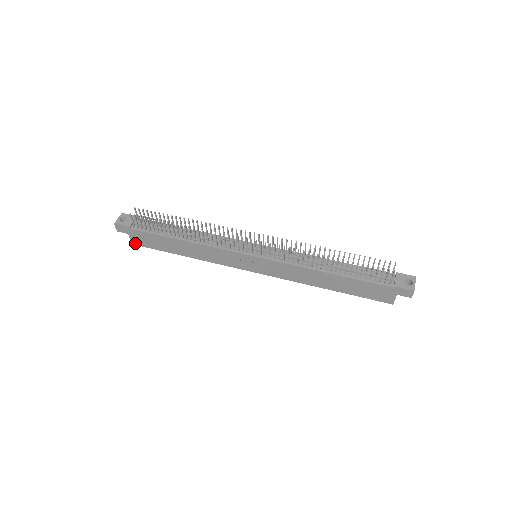
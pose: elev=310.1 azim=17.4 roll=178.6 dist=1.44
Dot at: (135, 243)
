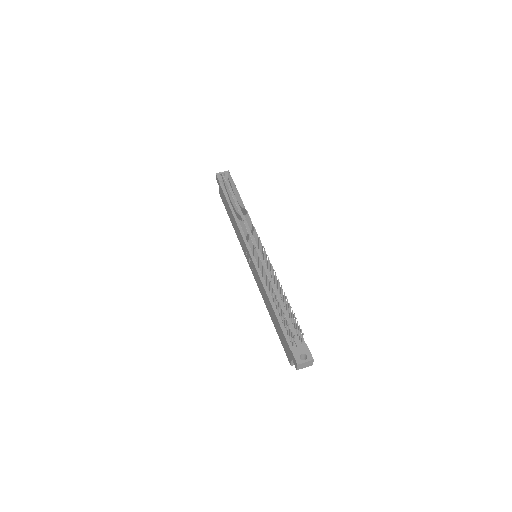
Dot at: (220, 195)
